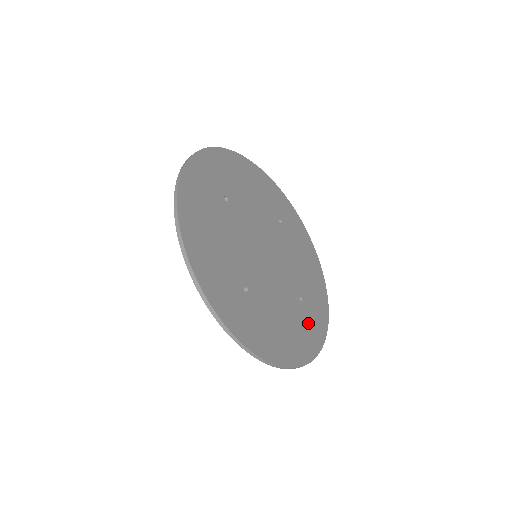
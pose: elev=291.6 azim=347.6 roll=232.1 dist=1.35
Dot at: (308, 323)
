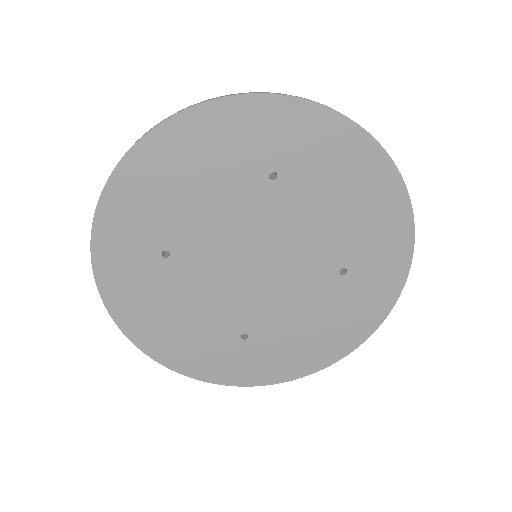
Dot at: (362, 293)
